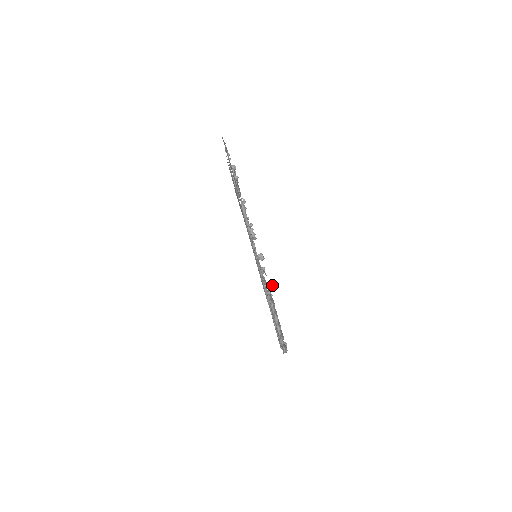
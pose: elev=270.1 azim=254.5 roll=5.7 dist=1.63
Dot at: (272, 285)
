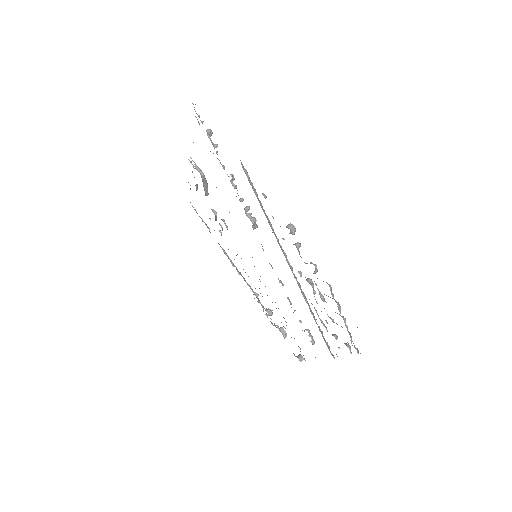
Dot at: (314, 265)
